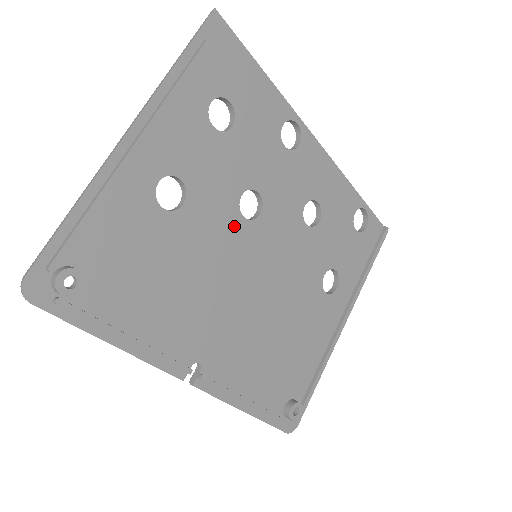
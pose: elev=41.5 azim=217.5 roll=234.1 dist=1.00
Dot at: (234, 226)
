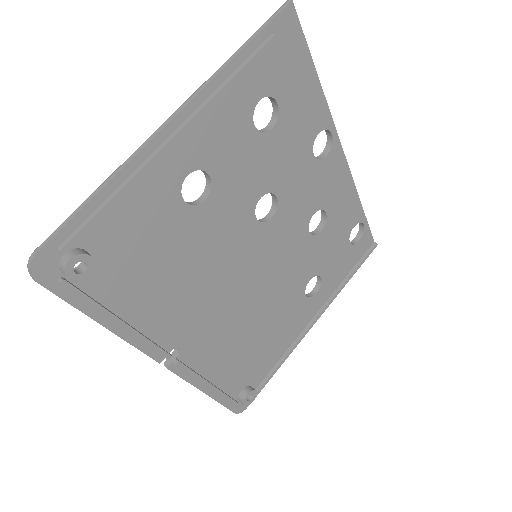
Dot at: (245, 226)
